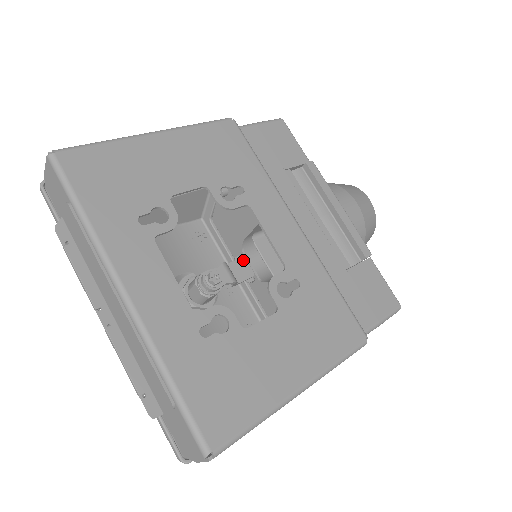
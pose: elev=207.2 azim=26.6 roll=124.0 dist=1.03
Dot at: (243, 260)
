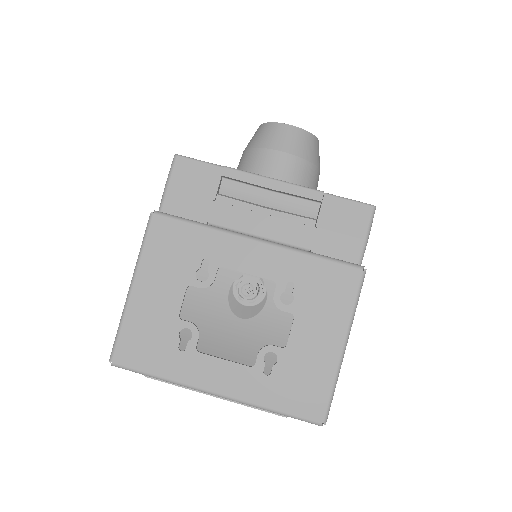
Dot at: occluded
